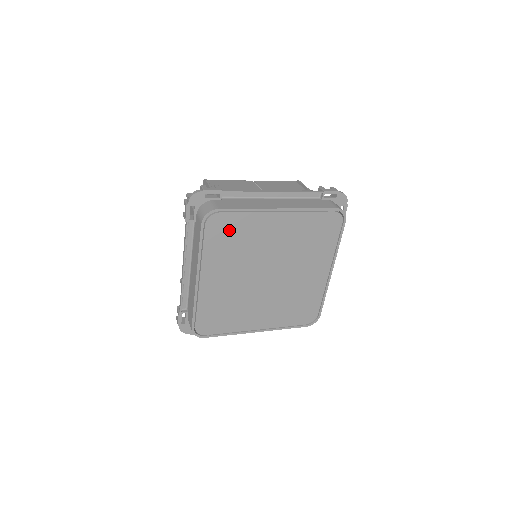
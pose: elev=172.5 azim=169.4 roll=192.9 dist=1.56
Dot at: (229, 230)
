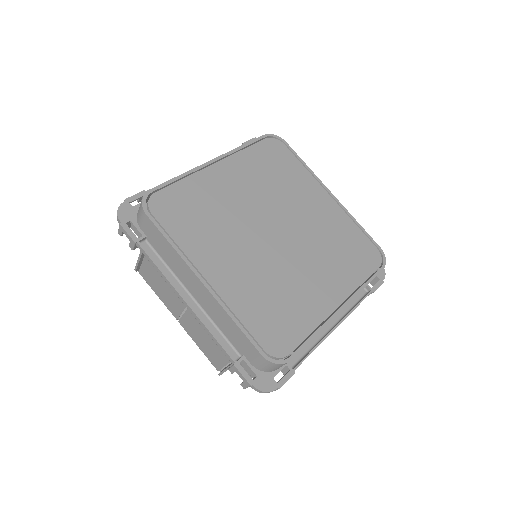
Dot at: (183, 206)
